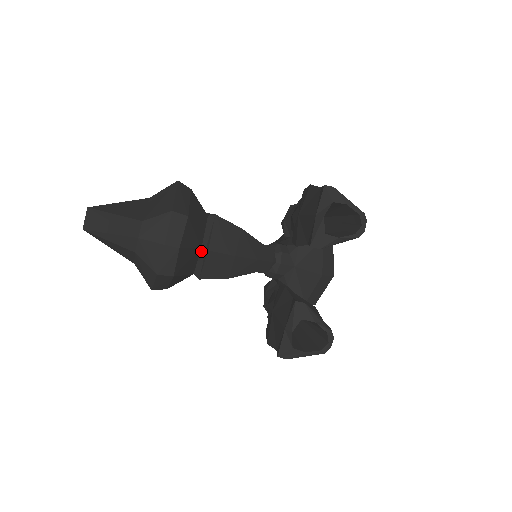
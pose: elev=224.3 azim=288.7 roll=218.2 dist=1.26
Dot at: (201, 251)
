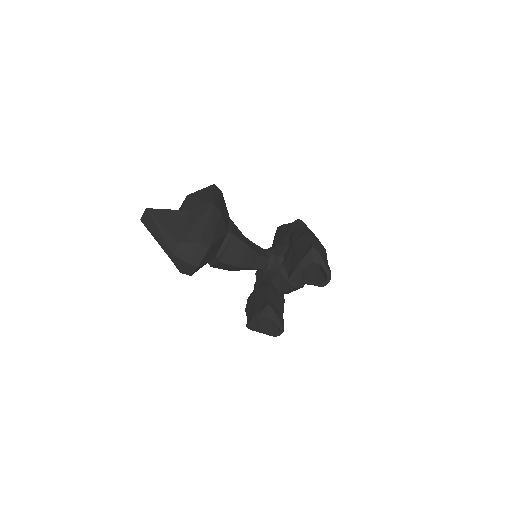
Dot at: (215, 257)
